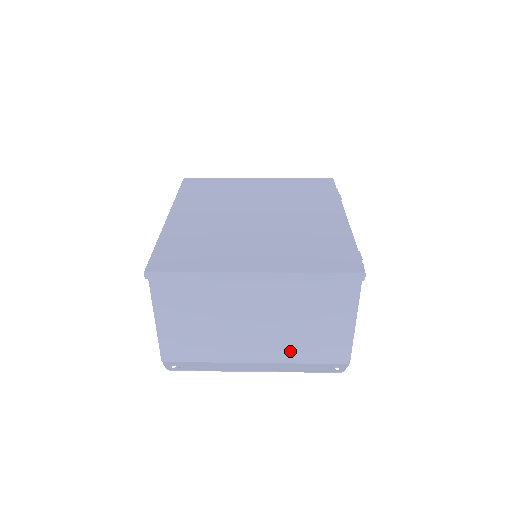
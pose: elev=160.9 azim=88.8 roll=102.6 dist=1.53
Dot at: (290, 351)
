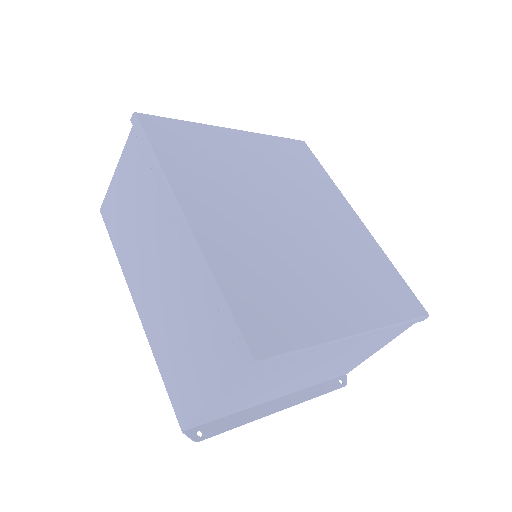
Dot at: (316, 380)
